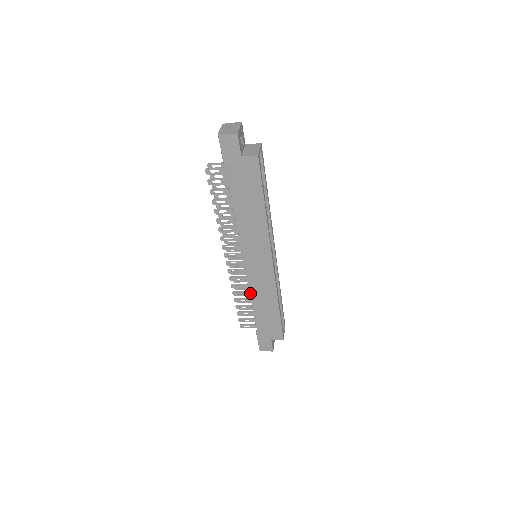
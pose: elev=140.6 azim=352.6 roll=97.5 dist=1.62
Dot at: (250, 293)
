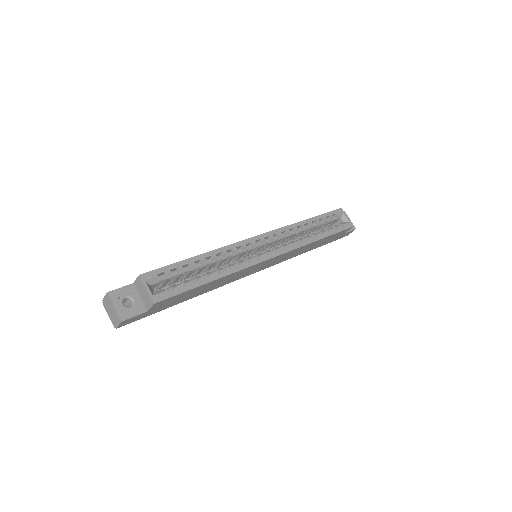
Dot at: occluded
